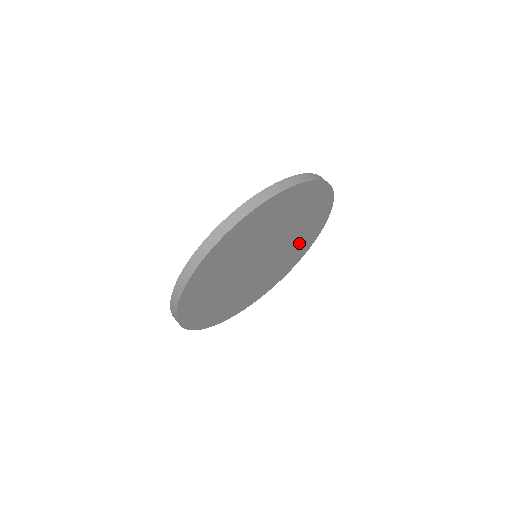
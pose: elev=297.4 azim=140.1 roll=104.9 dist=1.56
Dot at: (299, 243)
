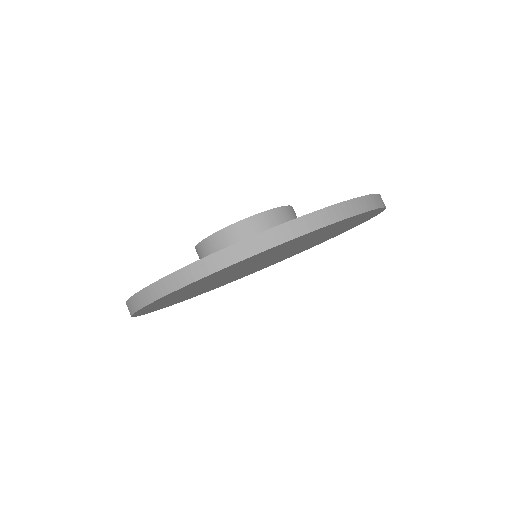
Dot at: occluded
